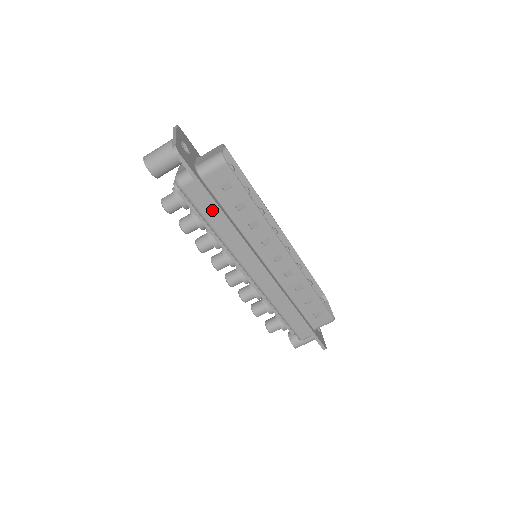
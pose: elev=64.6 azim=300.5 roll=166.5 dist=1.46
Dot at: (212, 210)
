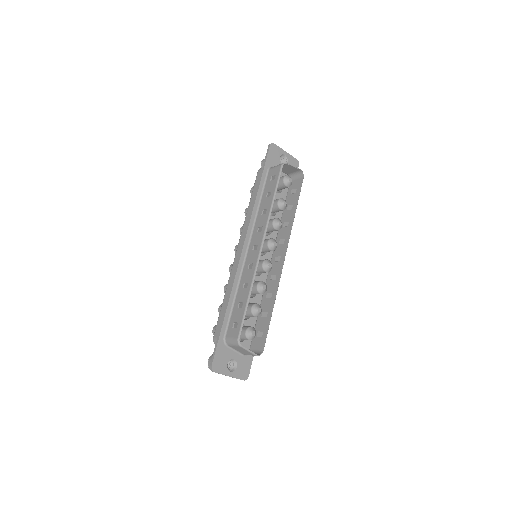
Dot at: occluded
